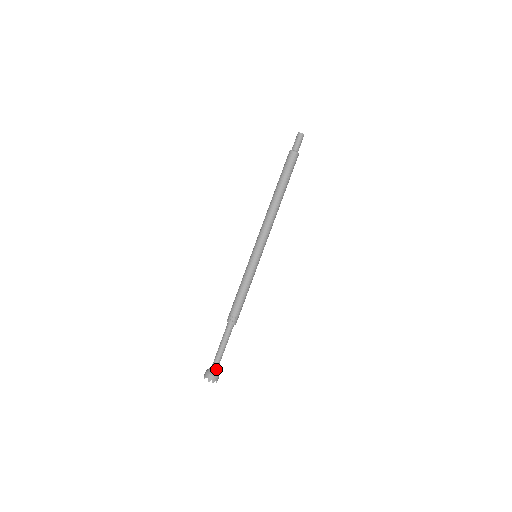
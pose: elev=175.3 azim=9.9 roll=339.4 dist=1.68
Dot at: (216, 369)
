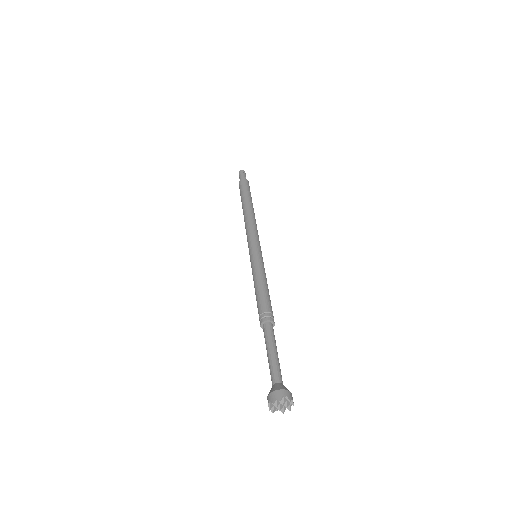
Dot at: (277, 384)
